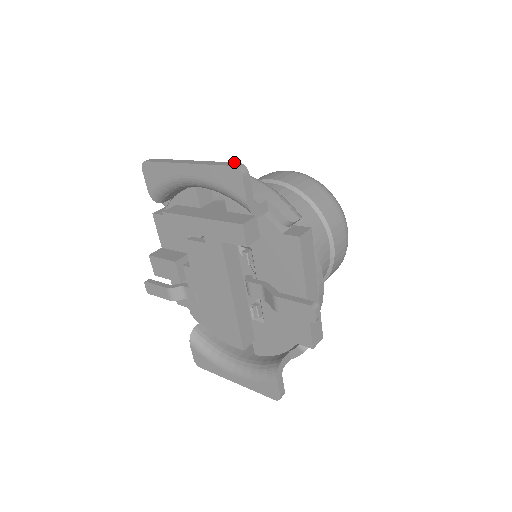
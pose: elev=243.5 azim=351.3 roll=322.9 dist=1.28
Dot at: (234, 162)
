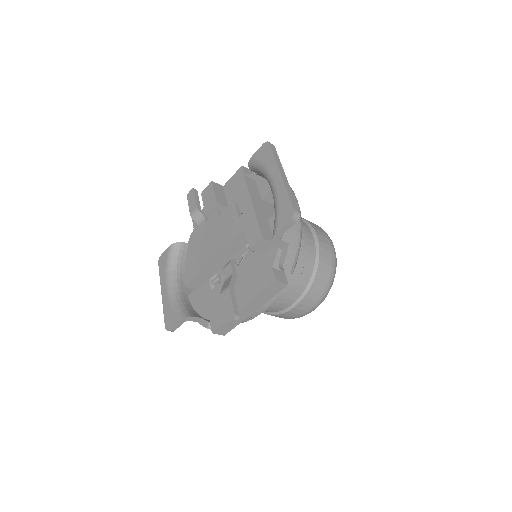
Dot at: occluded
